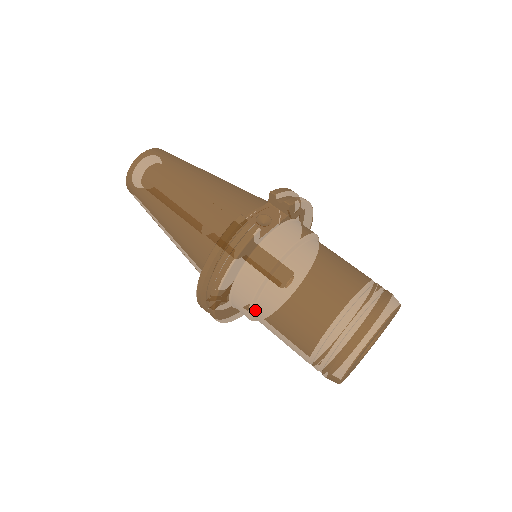
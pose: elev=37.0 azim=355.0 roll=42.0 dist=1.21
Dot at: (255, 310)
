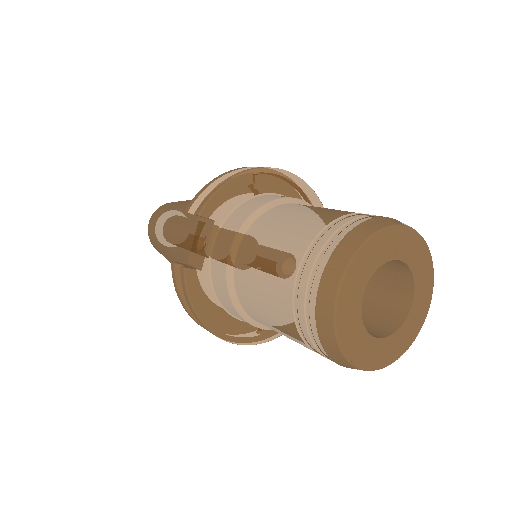
Dot at: occluded
